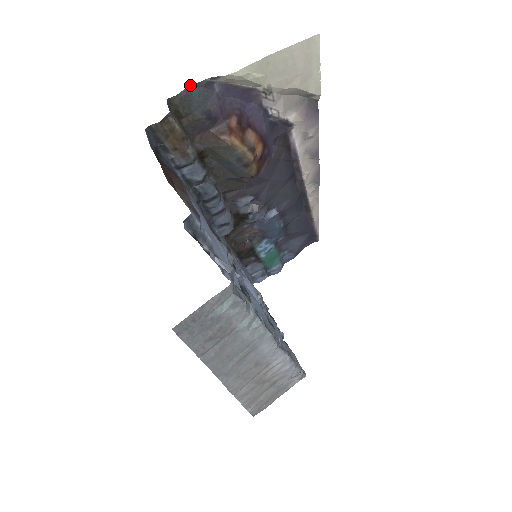
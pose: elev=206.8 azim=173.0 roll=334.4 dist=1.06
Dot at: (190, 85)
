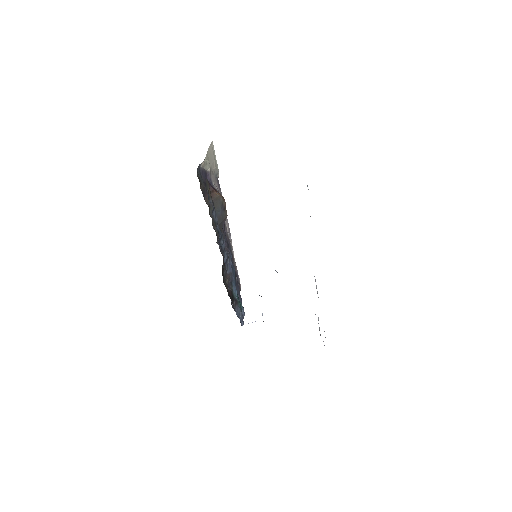
Dot at: (197, 169)
